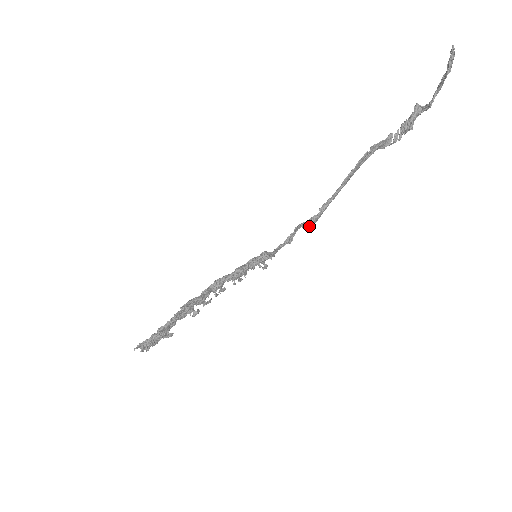
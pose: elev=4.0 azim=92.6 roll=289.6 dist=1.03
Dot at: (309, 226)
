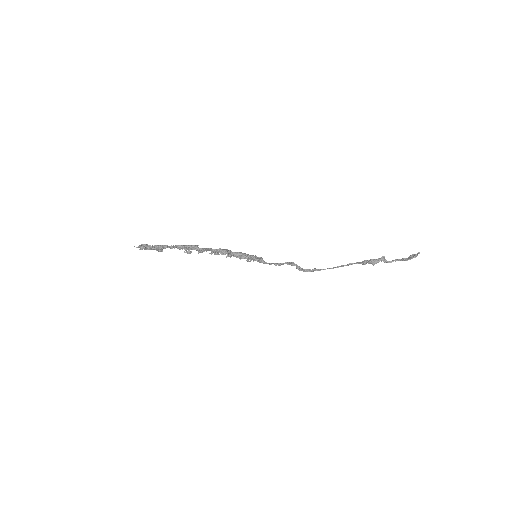
Dot at: occluded
